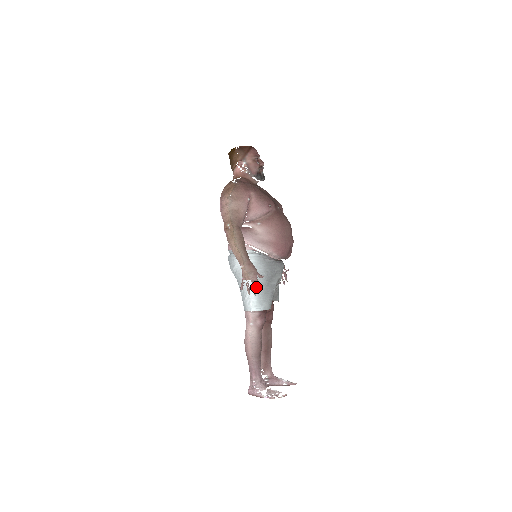
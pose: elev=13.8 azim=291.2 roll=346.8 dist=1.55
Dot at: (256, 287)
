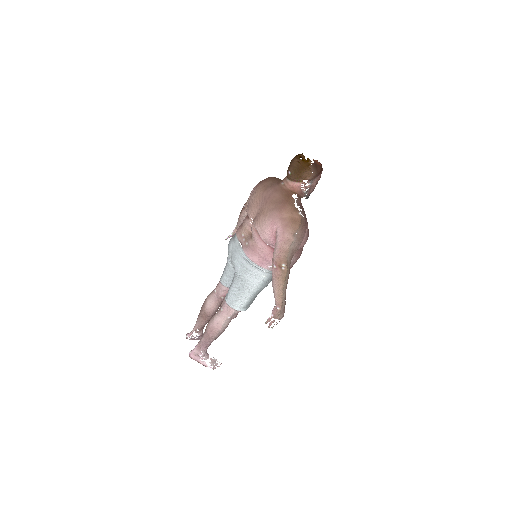
Dot at: (254, 296)
